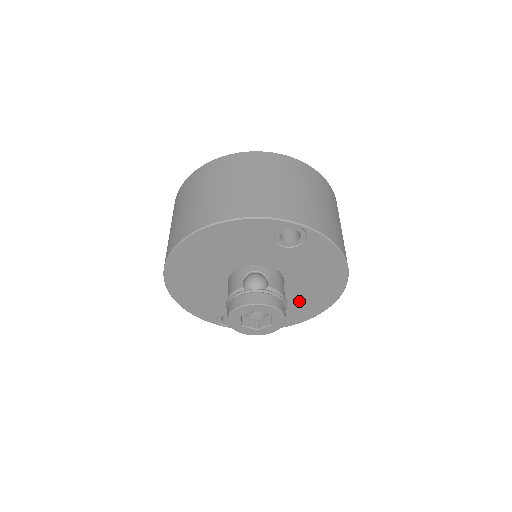
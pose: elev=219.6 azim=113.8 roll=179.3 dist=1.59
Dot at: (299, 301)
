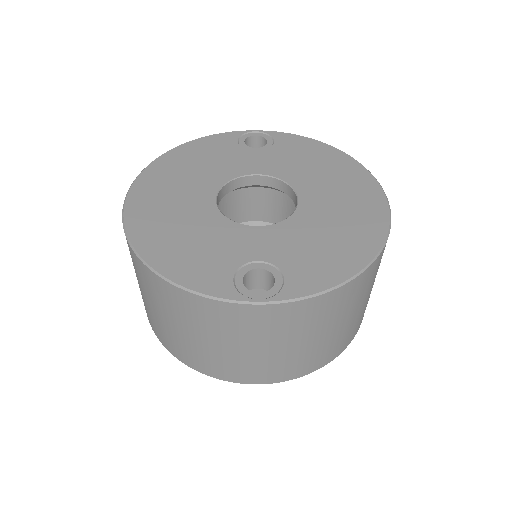
Dot at: occluded
